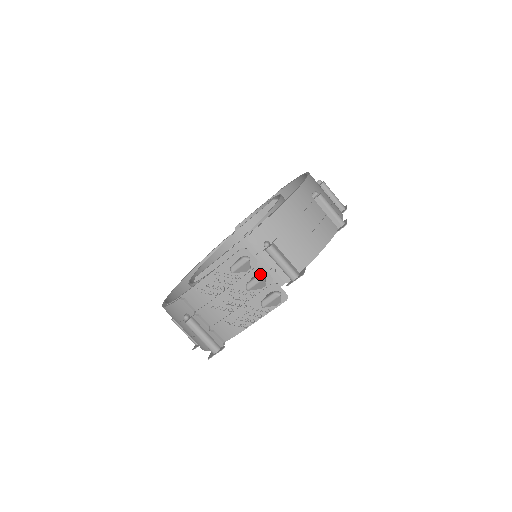
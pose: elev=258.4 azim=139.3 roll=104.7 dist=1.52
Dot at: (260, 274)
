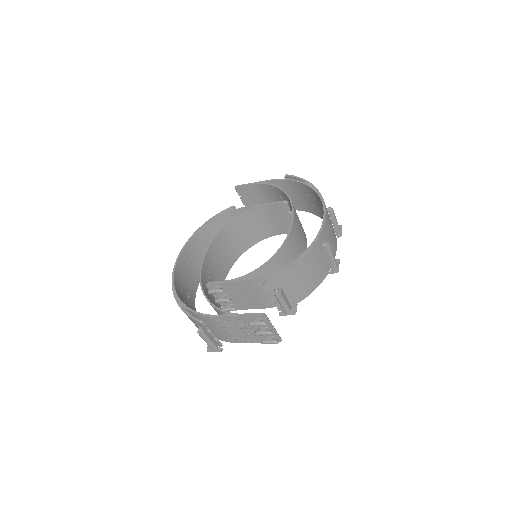
Dot at: (269, 332)
